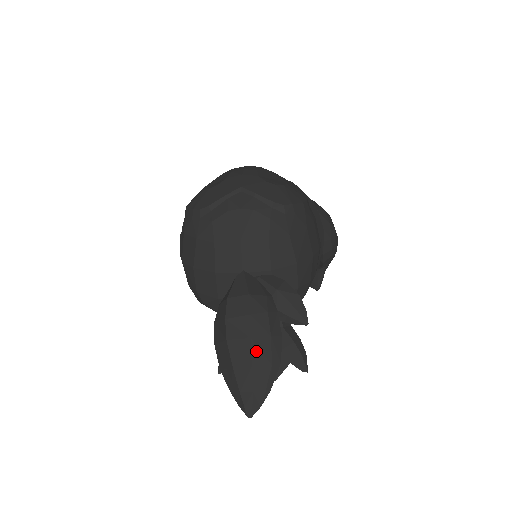
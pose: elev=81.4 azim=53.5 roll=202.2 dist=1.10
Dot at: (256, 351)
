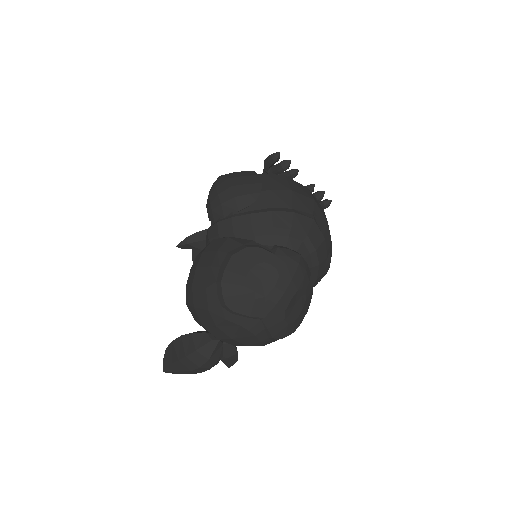
Dot at: (189, 372)
